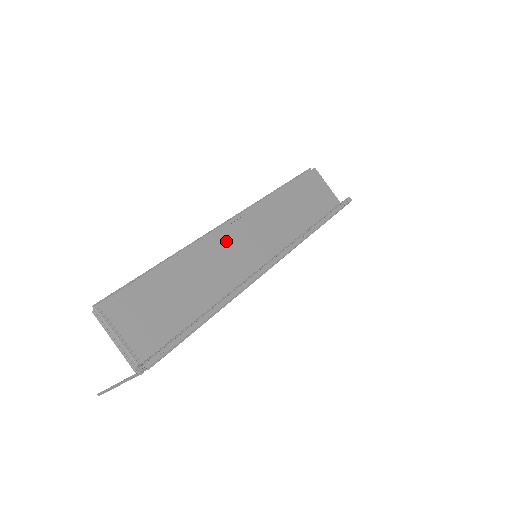
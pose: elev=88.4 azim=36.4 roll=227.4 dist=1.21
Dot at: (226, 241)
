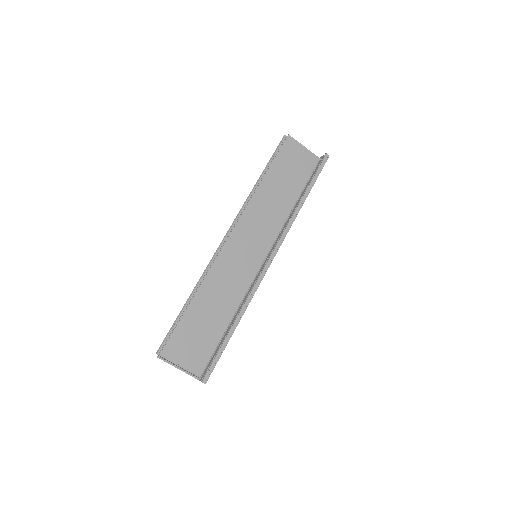
Dot at: (229, 257)
